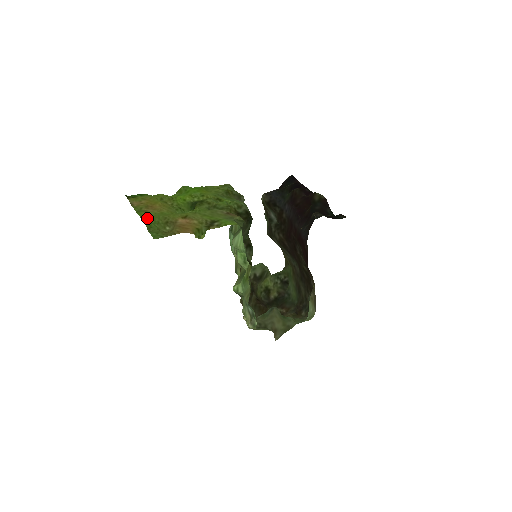
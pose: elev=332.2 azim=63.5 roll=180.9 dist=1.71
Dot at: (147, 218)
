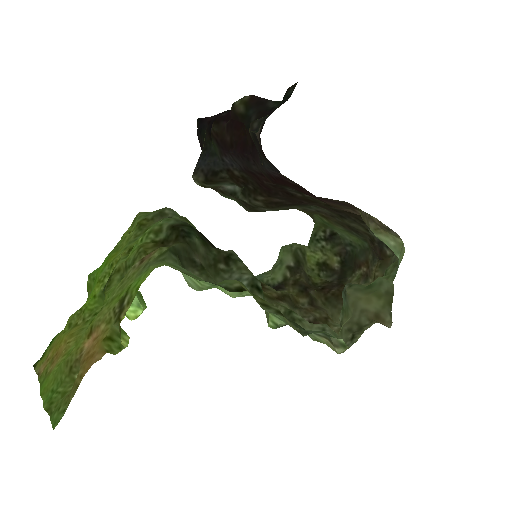
Dot at: (48, 388)
